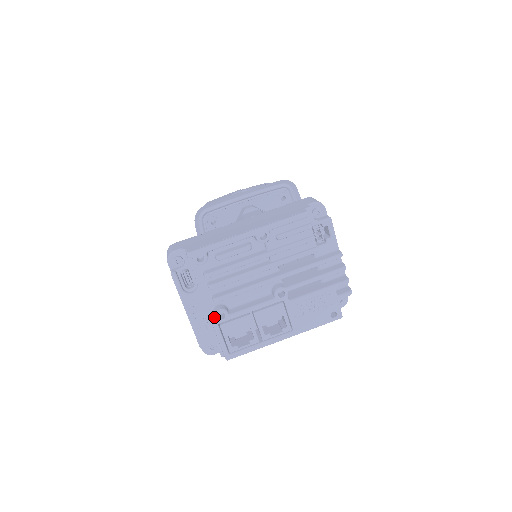
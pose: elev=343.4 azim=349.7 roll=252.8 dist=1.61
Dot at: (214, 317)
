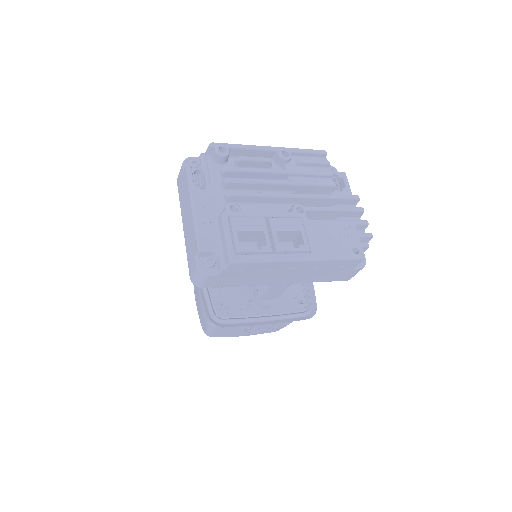
Dot at: (224, 211)
